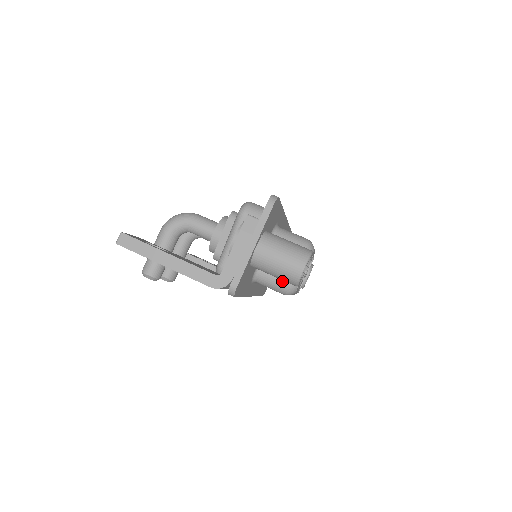
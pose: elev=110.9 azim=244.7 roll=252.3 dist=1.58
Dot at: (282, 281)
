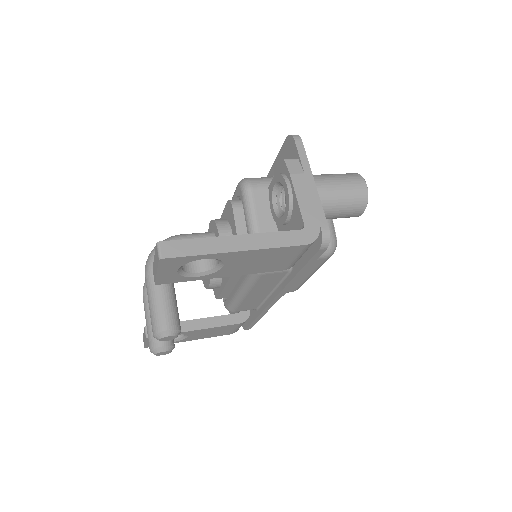
Dot at: occluded
